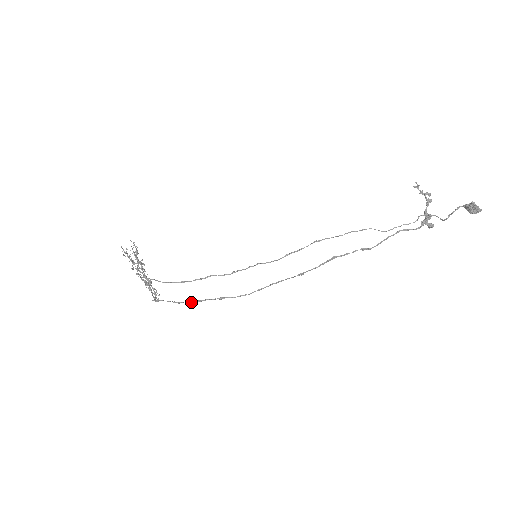
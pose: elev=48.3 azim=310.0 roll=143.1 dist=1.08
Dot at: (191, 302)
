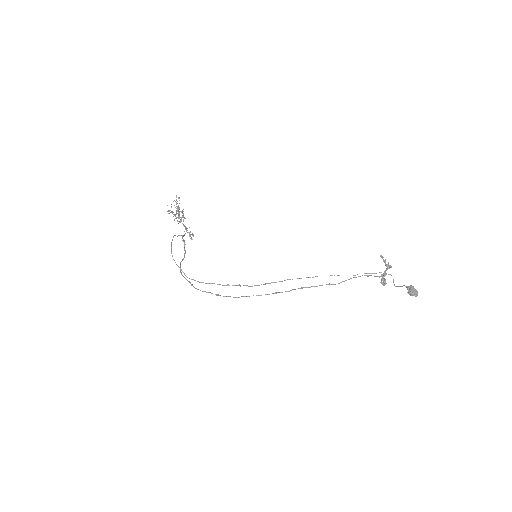
Dot at: occluded
